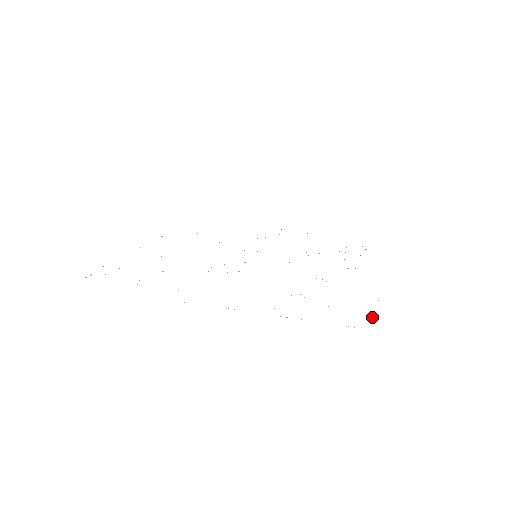
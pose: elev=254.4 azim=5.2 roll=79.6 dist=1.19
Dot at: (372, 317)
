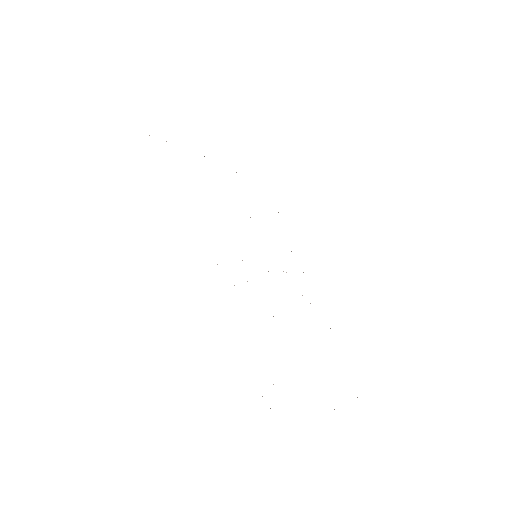
Dot at: occluded
